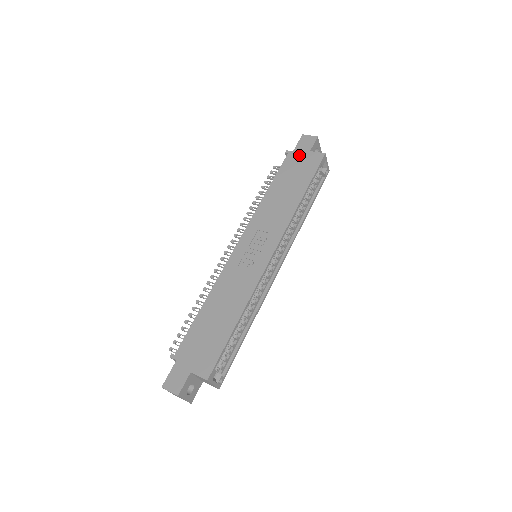
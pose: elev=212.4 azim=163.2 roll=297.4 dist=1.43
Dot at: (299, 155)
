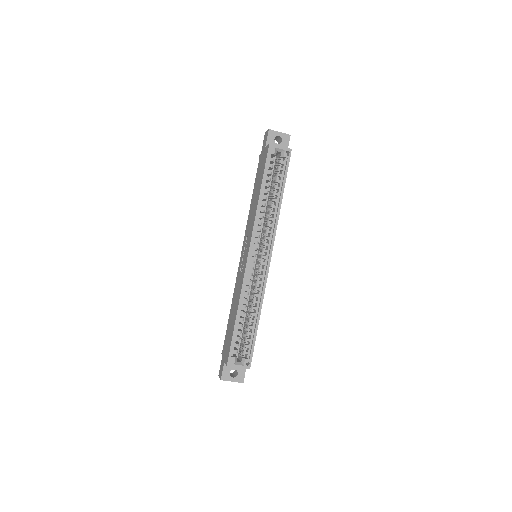
Dot at: (262, 155)
